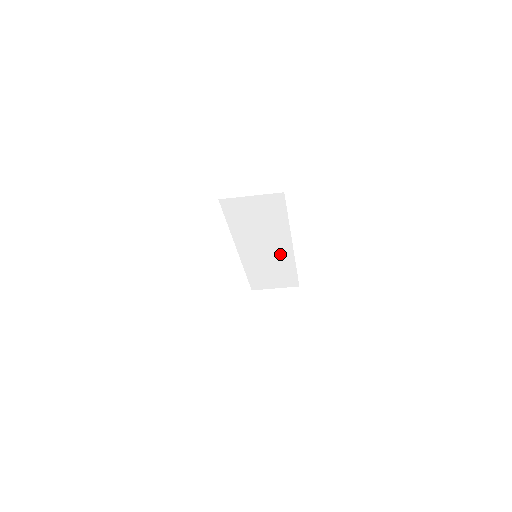
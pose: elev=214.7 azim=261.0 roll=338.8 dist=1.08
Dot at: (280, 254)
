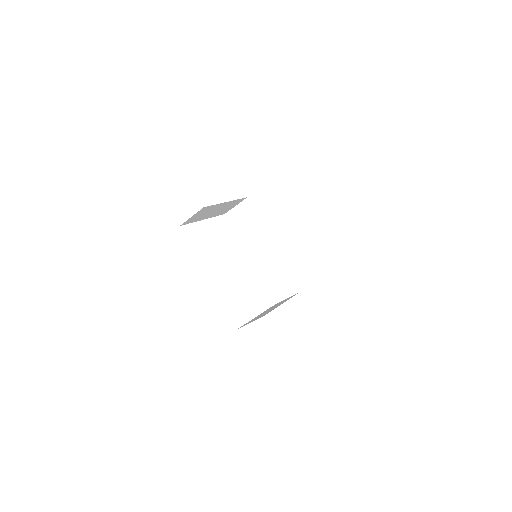
Dot at: (271, 254)
